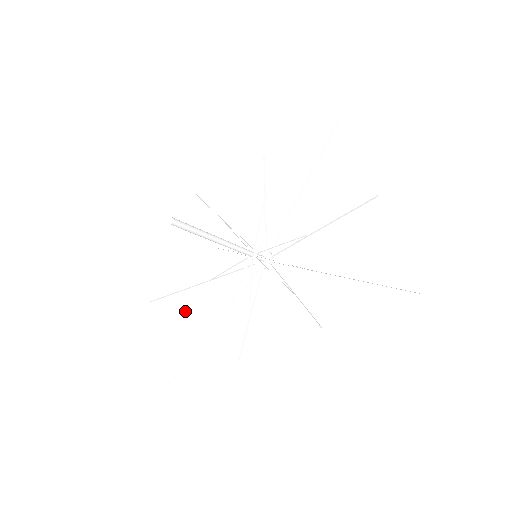
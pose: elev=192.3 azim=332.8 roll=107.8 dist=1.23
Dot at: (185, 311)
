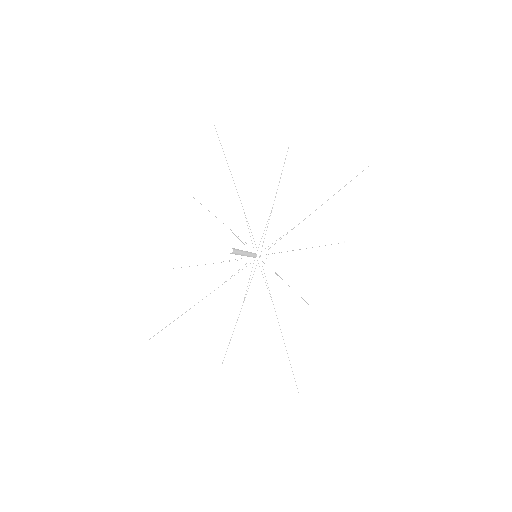
Dot at: (251, 341)
